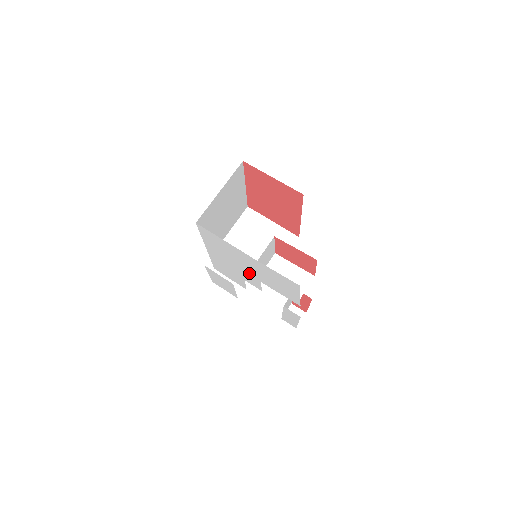
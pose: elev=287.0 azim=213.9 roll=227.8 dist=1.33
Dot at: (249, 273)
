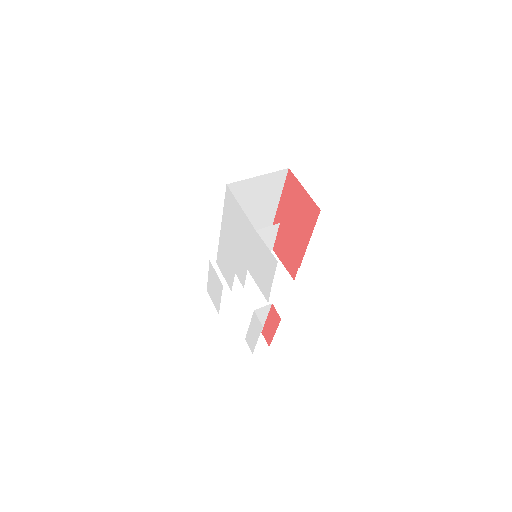
Dot at: (243, 257)
